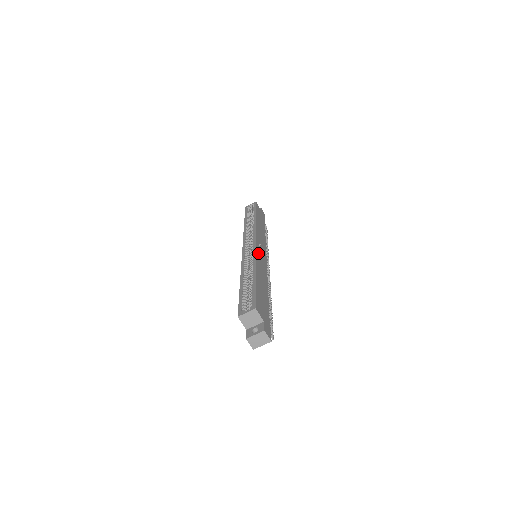
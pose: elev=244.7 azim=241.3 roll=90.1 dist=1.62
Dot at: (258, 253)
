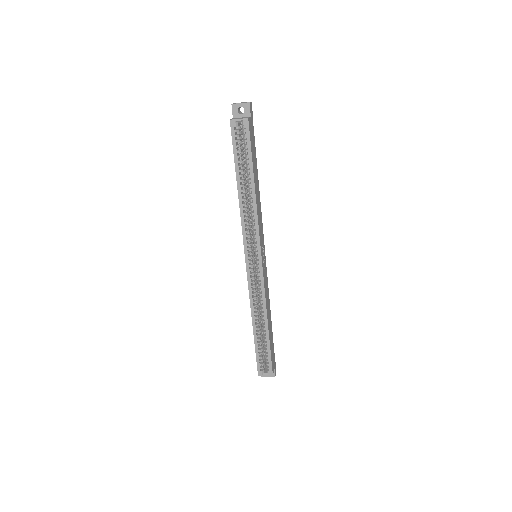
Dot at: (264, 278)
